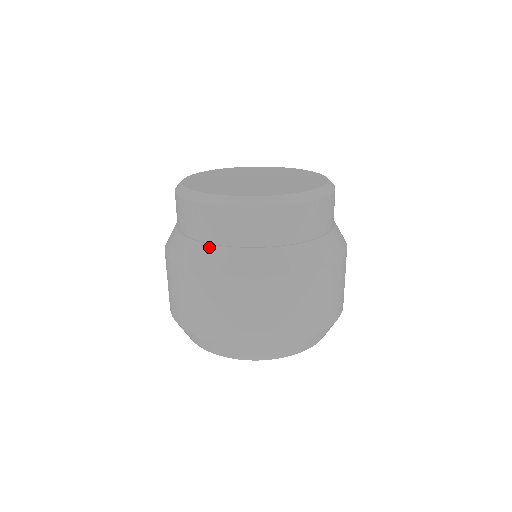
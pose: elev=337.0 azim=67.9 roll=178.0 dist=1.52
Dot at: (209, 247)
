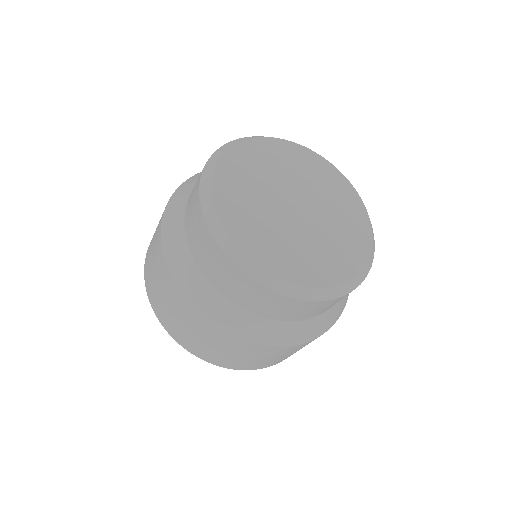
Dot at: (221, 297)
